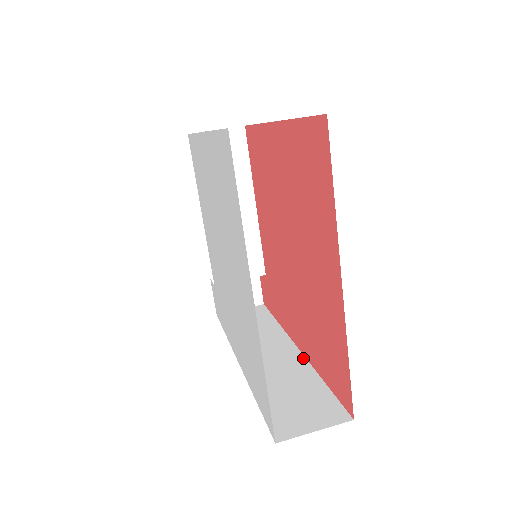
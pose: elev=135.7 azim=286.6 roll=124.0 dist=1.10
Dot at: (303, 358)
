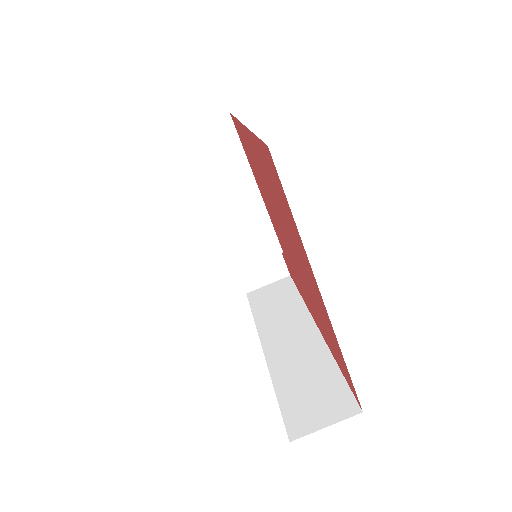
Dot at: (322, 341)
